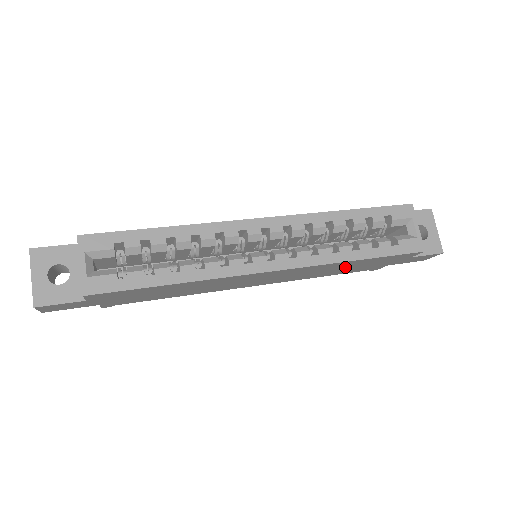
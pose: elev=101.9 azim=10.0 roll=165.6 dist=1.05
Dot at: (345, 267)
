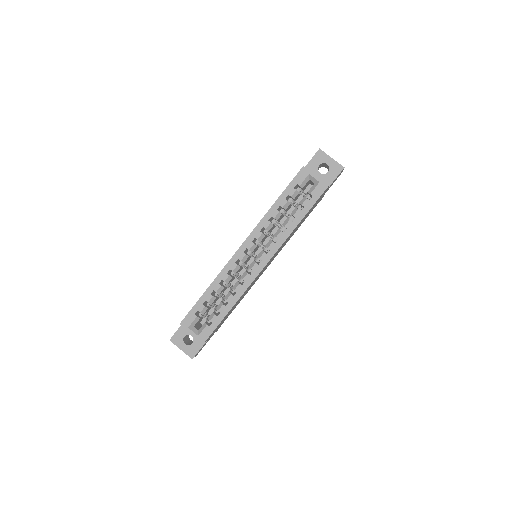
Dot at: occluded
